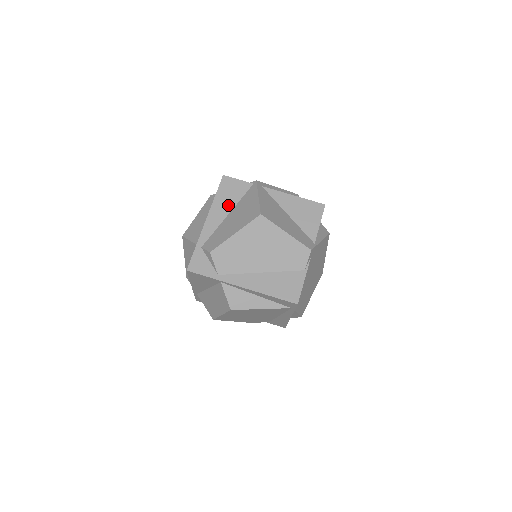
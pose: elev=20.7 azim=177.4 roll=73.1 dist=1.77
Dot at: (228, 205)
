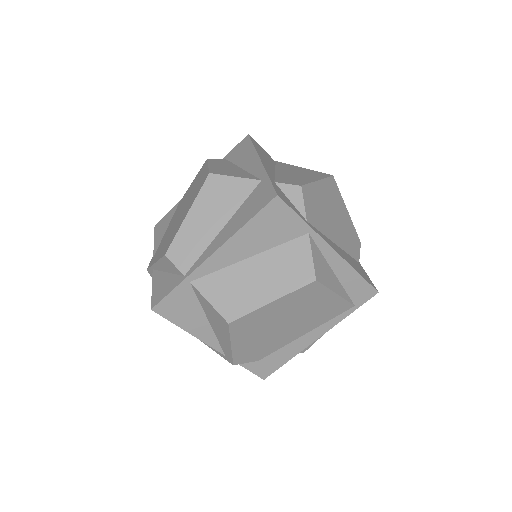
Dot at: (269, 162)
